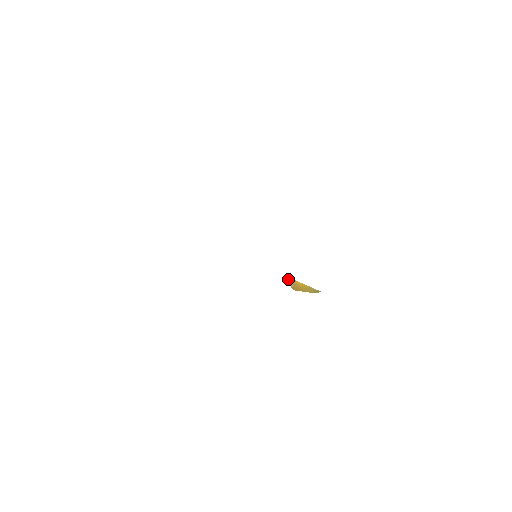
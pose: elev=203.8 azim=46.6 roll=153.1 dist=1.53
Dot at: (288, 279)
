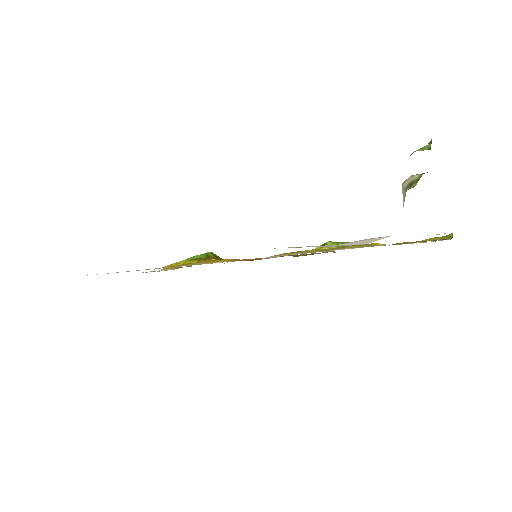
Dot at: occluded
